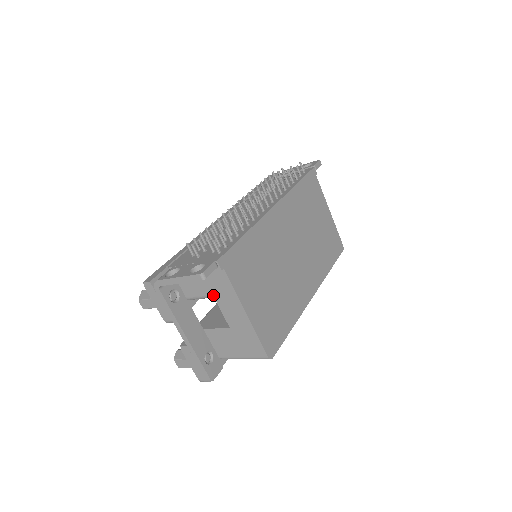
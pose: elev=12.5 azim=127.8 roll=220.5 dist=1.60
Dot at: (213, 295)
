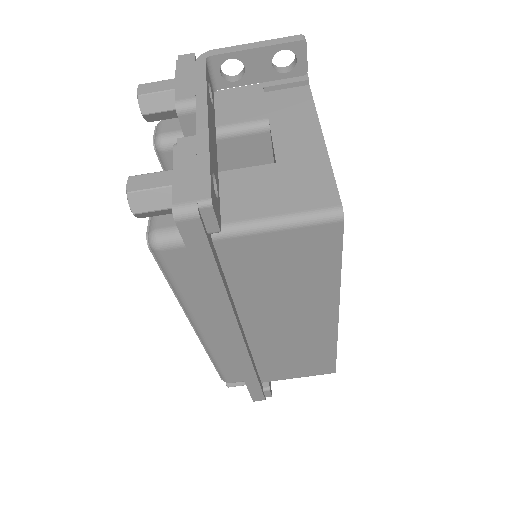
Dot at: (269, 118)
